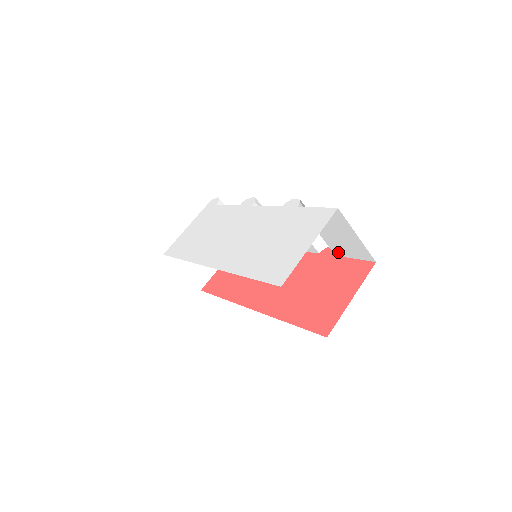
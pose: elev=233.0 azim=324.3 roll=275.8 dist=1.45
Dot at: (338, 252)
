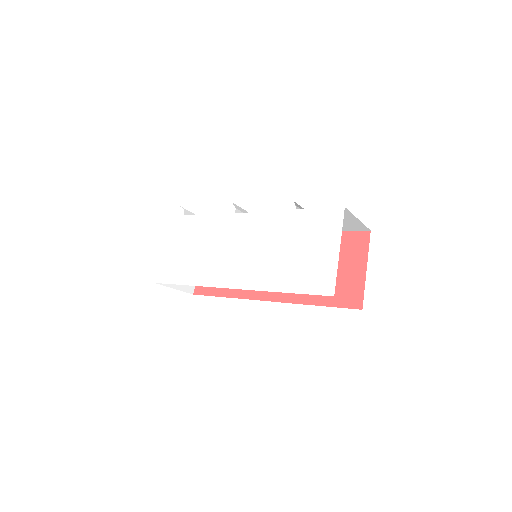
Dot at: occluded
